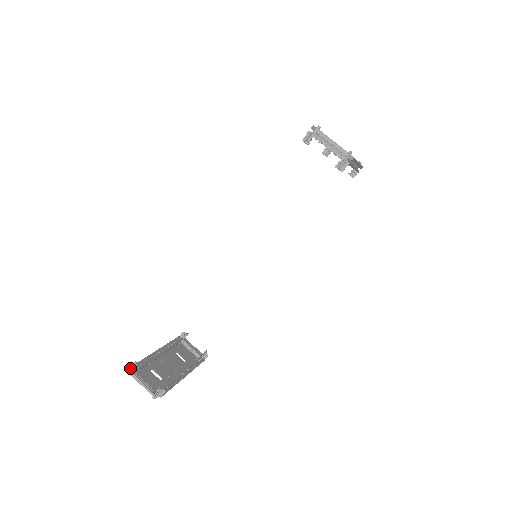
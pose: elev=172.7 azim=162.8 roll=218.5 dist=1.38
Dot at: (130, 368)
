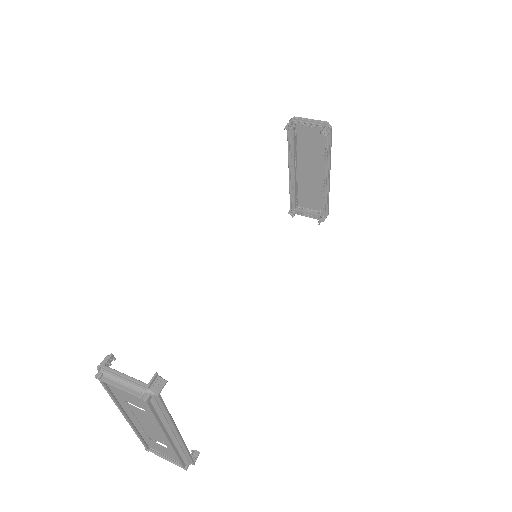
Dot at: (97, 367)
